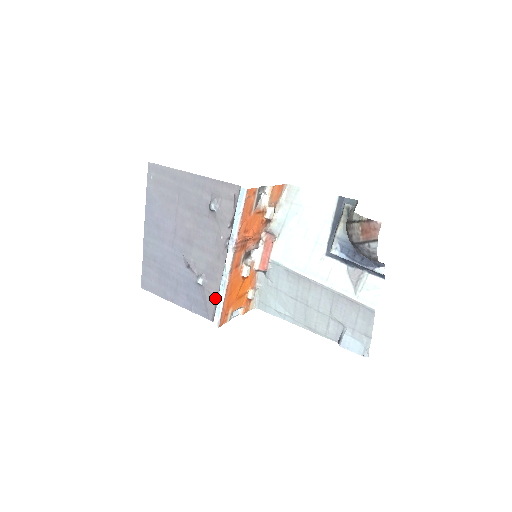
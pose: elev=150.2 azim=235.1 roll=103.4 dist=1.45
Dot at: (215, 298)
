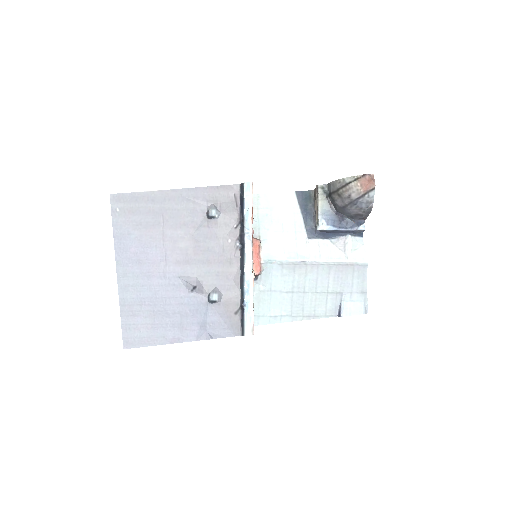
Dot at: (243, 303)
